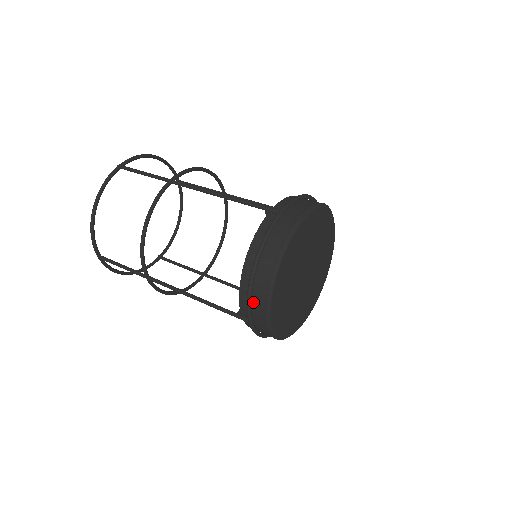
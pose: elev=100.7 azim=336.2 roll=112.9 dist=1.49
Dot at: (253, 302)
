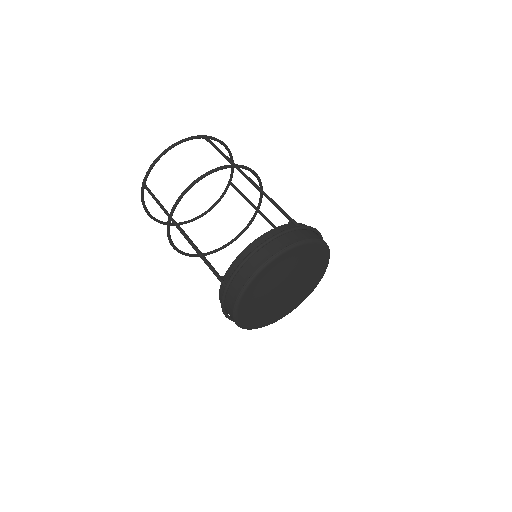
Dot at: (240, 272)
